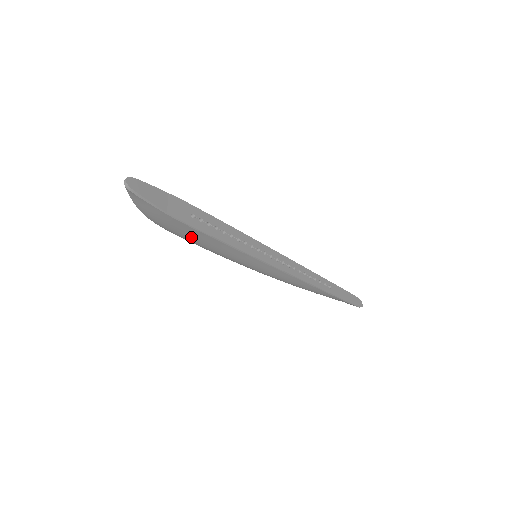
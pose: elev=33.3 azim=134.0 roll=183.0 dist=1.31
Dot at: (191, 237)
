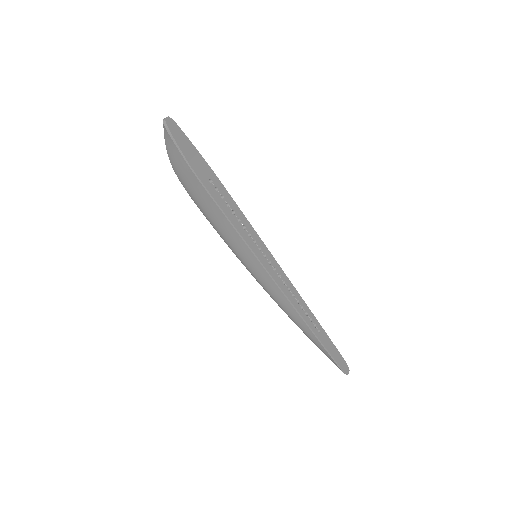
Dot at: (202, 203)
